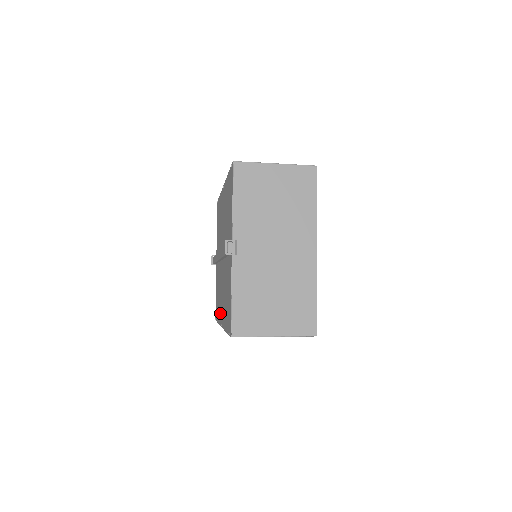
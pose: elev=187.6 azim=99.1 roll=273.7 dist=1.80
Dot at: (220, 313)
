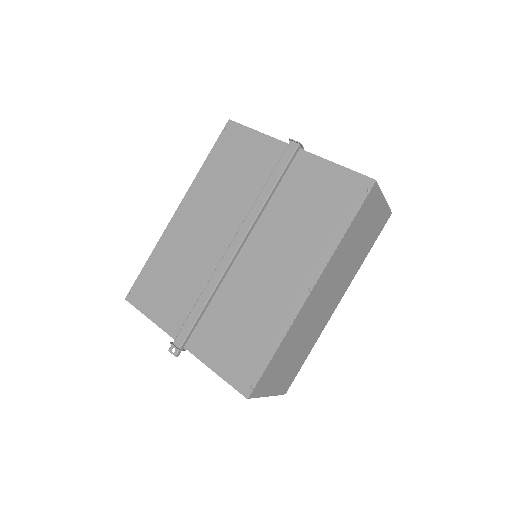
Dot at: (287, 298)
